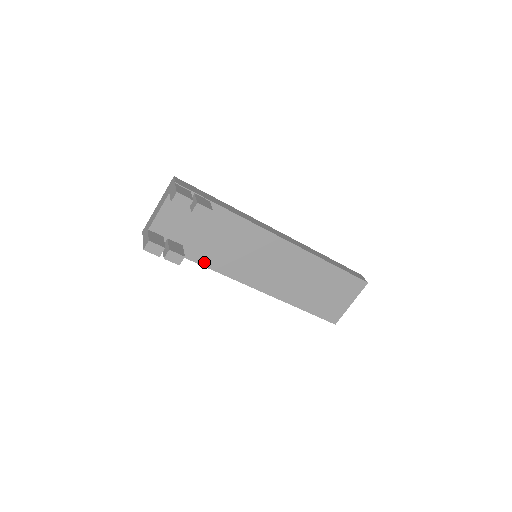
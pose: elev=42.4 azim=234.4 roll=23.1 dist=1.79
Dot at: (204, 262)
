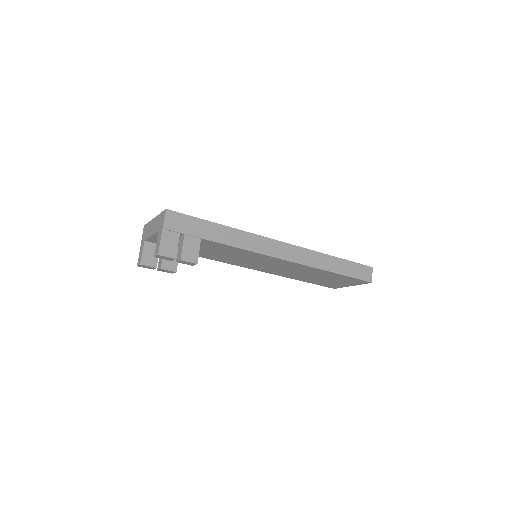
Dot at: (203, 256)
